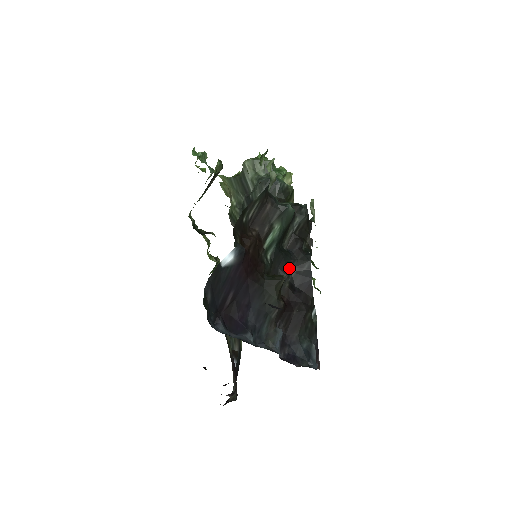
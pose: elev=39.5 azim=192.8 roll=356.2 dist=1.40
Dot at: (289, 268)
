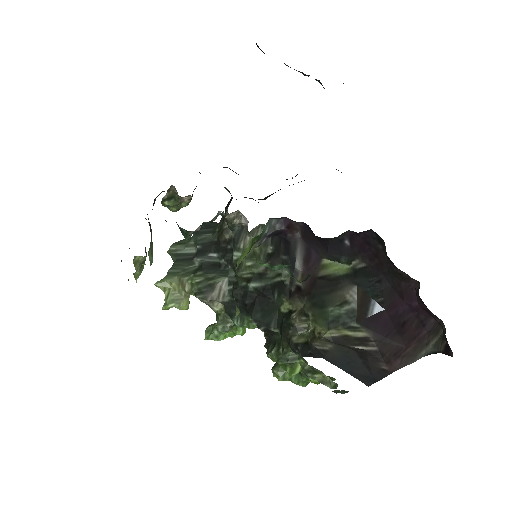
Dot at: occluded
